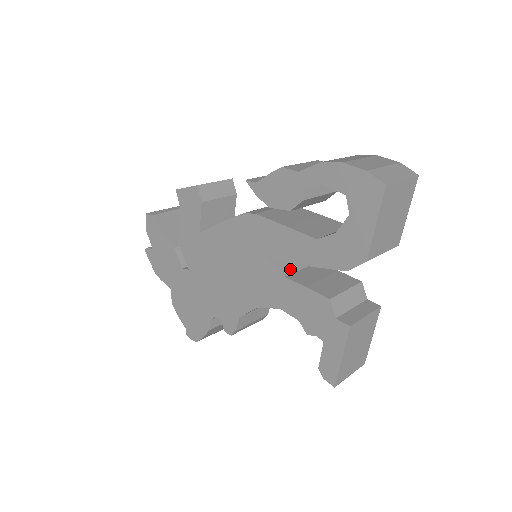
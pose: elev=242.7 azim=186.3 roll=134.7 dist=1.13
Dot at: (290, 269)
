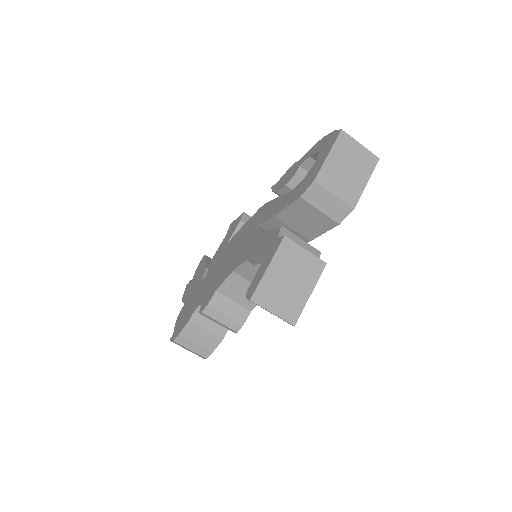
Dot at: occluded
